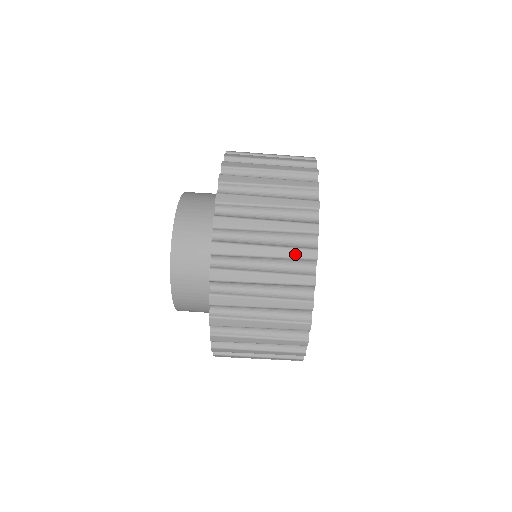
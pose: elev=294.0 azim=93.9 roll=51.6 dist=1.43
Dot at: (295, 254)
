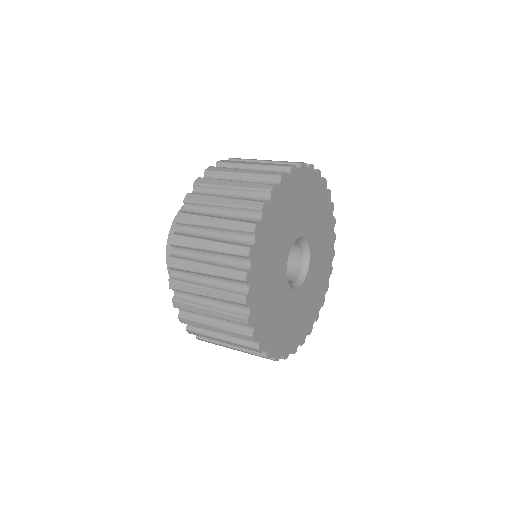
Dot at: (255, 186)
